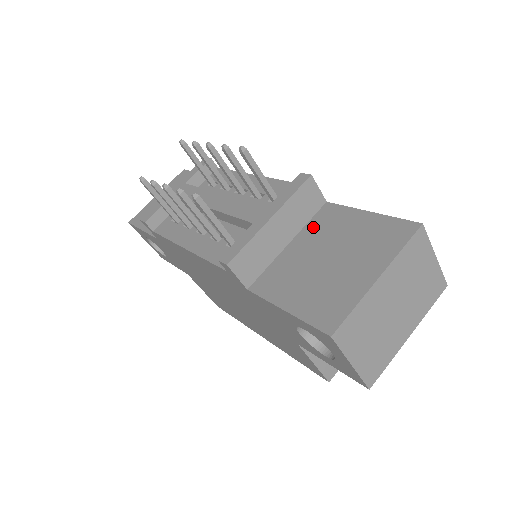
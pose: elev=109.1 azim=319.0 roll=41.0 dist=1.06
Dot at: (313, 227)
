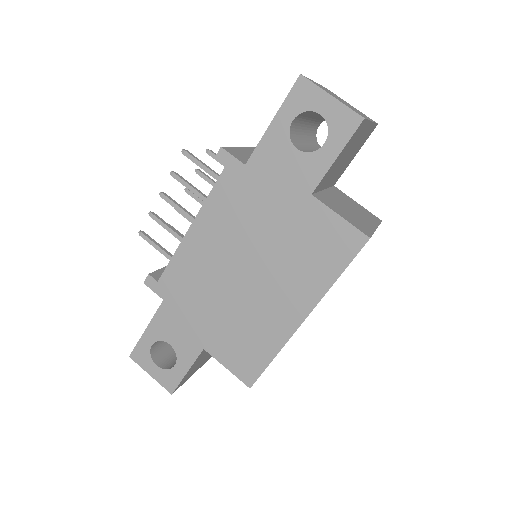
Dot at: occluded
